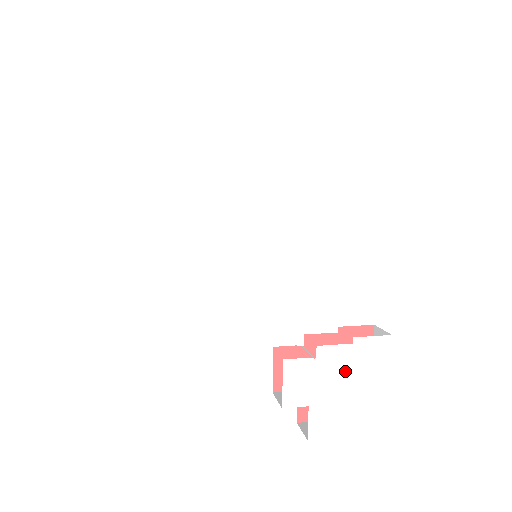
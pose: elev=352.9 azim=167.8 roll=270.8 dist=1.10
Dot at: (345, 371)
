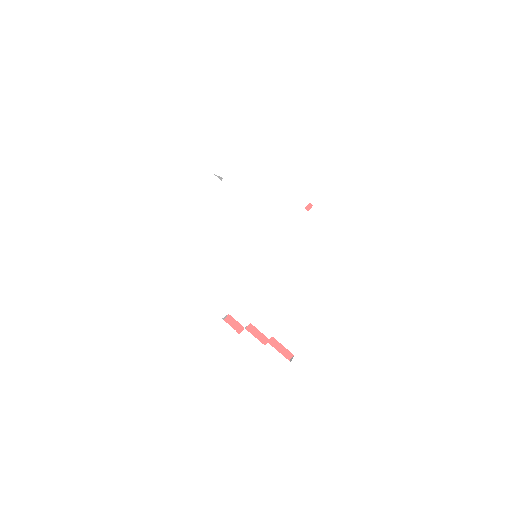
Dot at: (249, 357)
